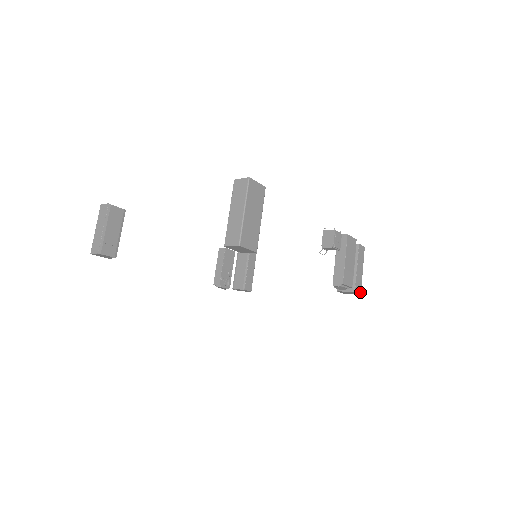
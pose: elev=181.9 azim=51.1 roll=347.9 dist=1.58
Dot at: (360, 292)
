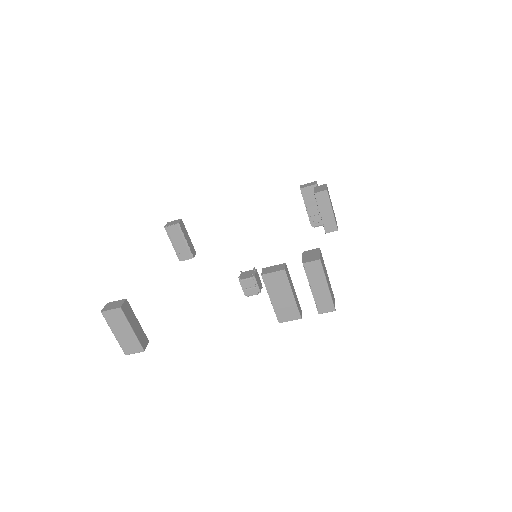
Dot at: (333, 309)
